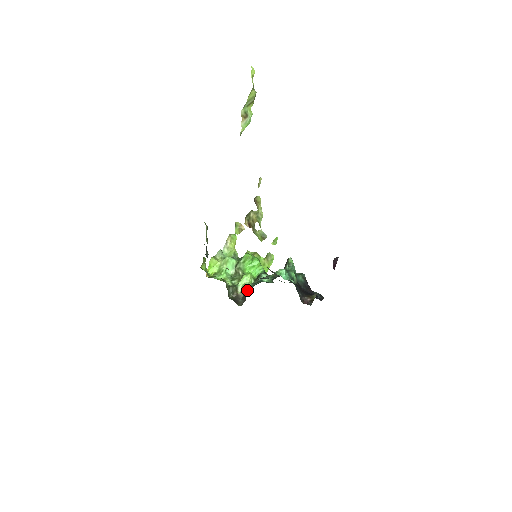
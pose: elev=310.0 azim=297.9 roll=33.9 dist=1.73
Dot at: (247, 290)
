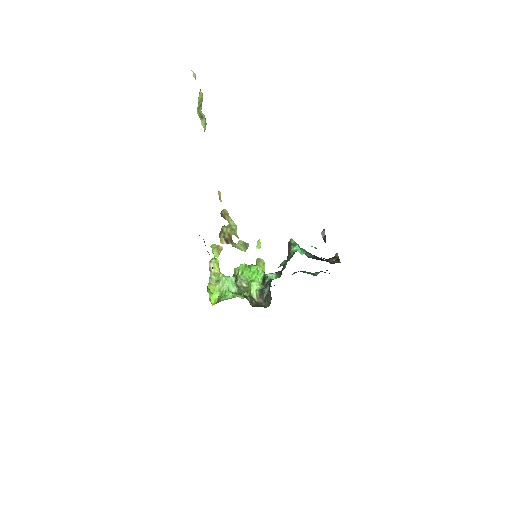
Dot at: (264, 292)
